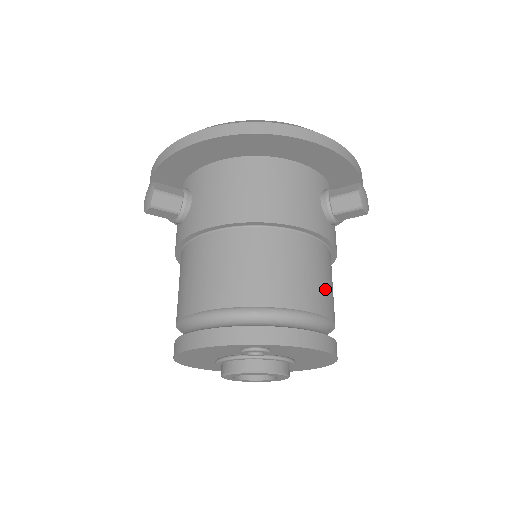
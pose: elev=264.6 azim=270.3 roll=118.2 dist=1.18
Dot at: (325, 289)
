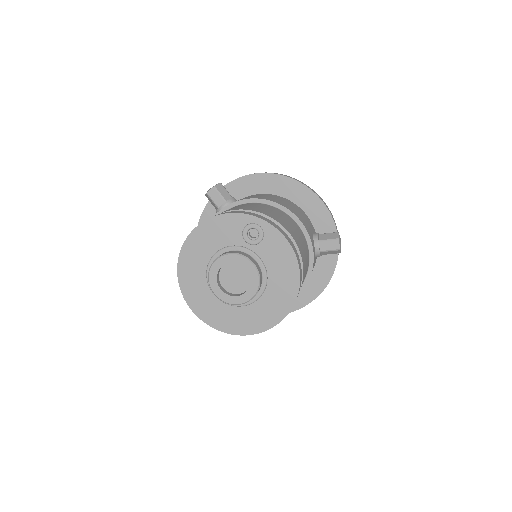
Dot at: (304, 254)
